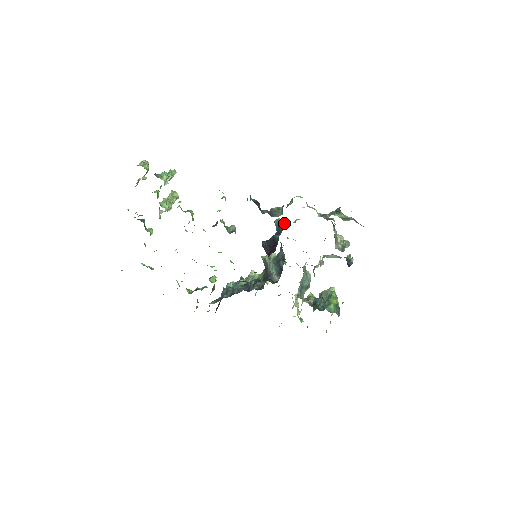
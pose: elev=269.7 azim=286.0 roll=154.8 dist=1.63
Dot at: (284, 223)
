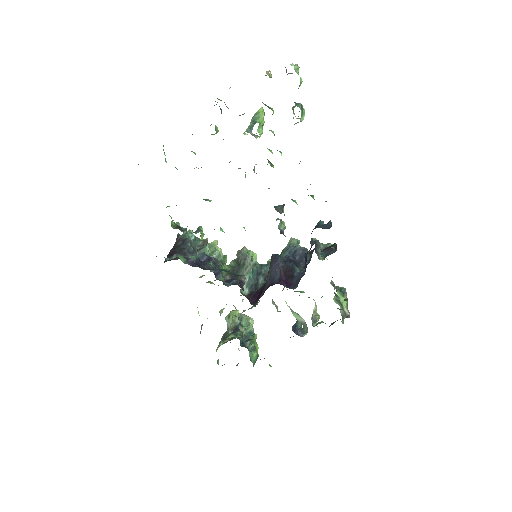
Dot at: occluded
